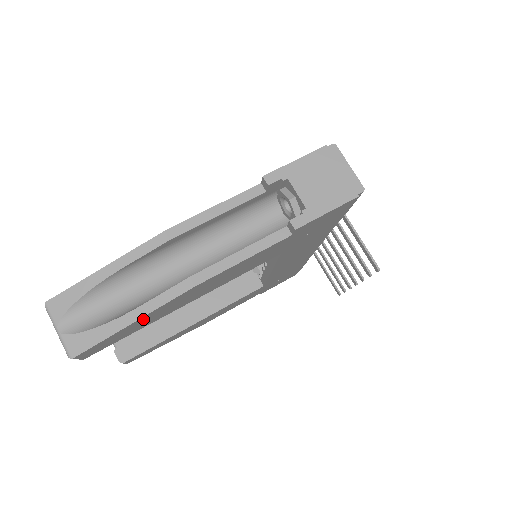
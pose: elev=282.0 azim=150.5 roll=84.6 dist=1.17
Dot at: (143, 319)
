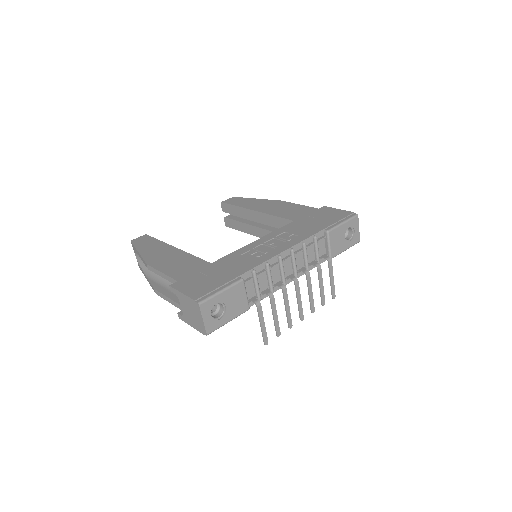
Dot at: occluded
